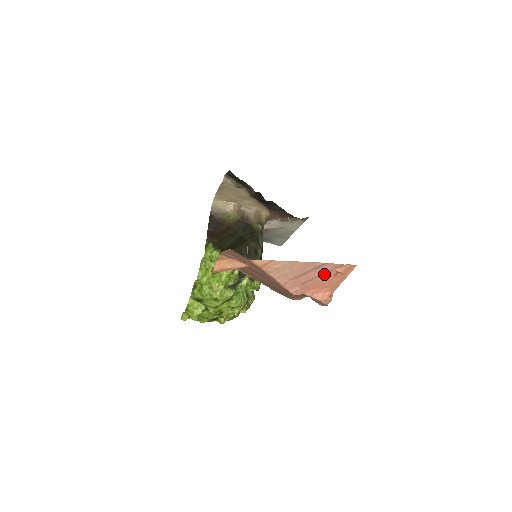
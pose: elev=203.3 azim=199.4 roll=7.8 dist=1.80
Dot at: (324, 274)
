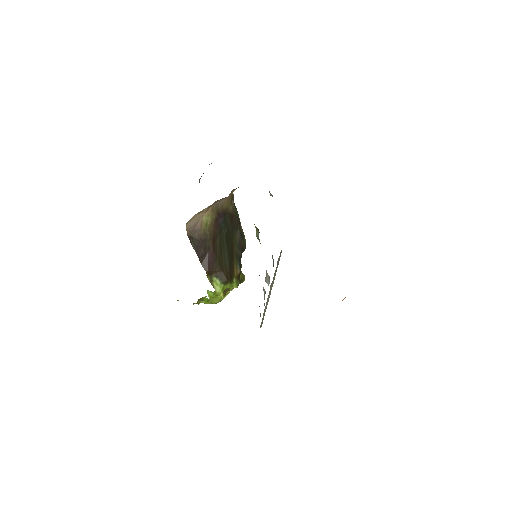
Dot at: occluded
